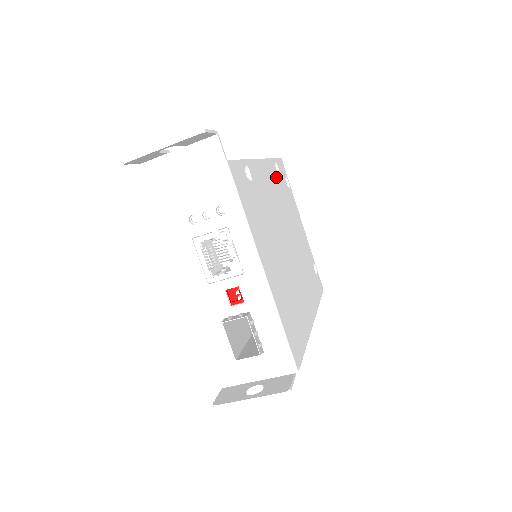
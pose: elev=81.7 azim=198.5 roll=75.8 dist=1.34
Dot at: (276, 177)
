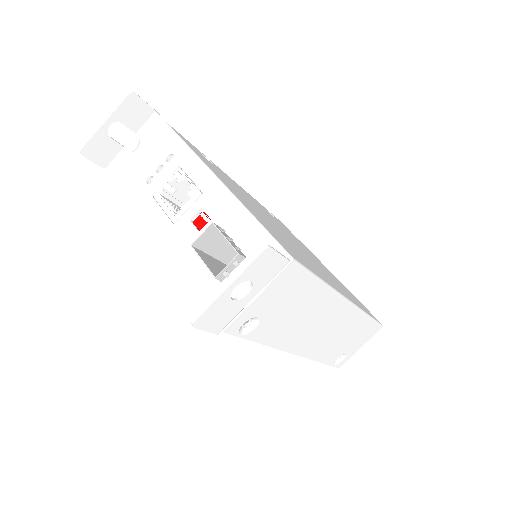
Dot at: (269, 213)
